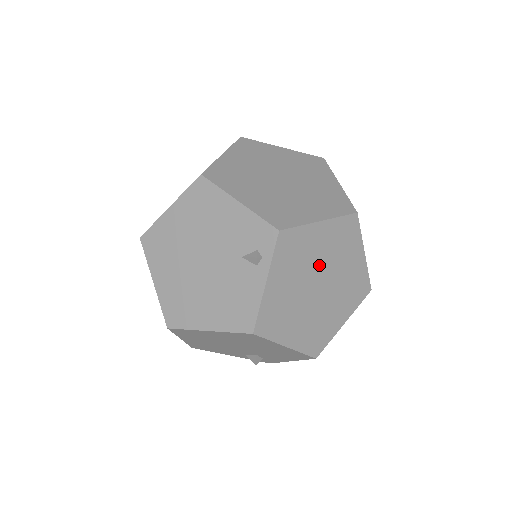
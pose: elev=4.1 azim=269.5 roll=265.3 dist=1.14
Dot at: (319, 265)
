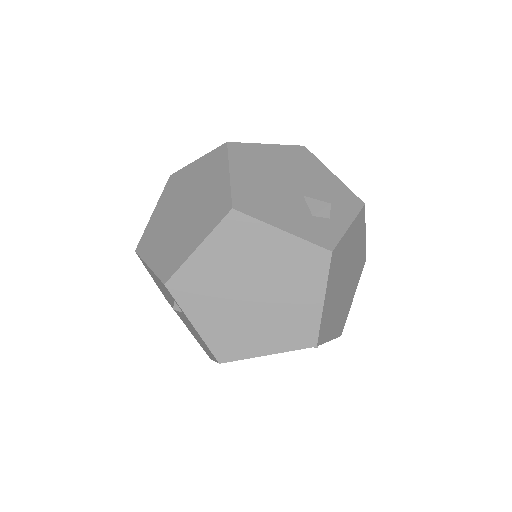
Dot at: (234, 278)
